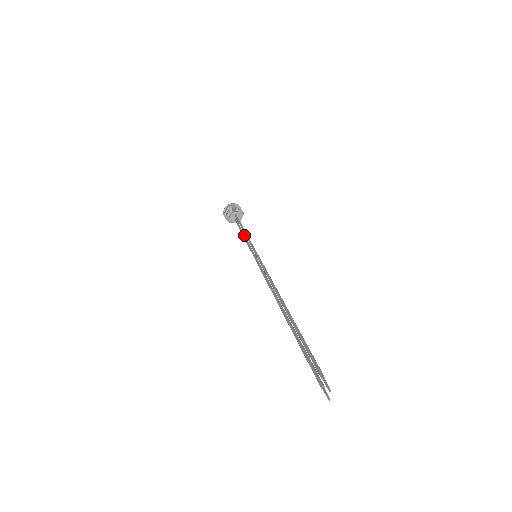
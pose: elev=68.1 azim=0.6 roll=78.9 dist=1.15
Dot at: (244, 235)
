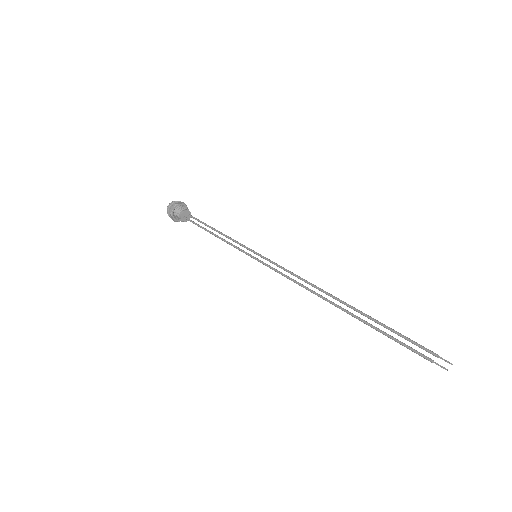
Dot at: occluded
